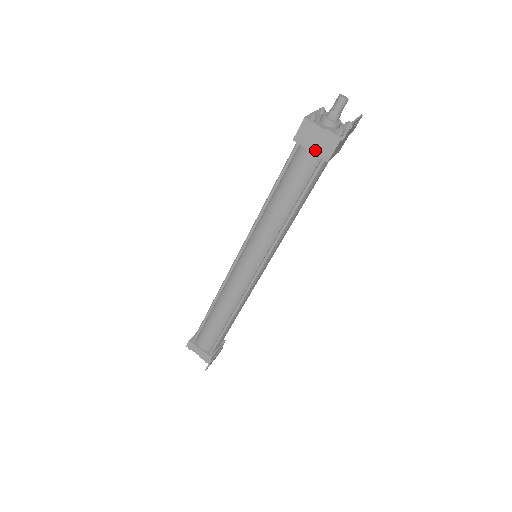
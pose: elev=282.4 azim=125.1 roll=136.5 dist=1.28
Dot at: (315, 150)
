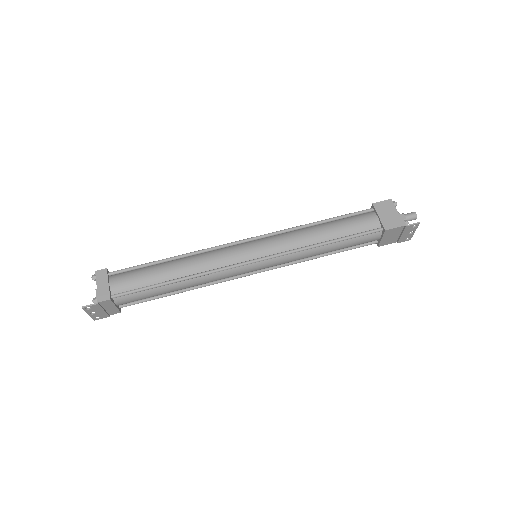
Dot at: (383, 218)
